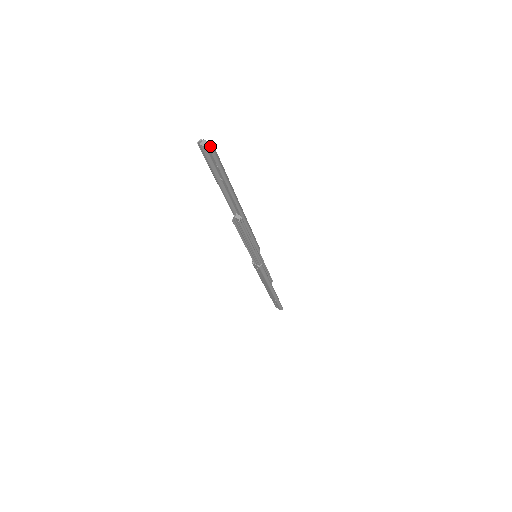
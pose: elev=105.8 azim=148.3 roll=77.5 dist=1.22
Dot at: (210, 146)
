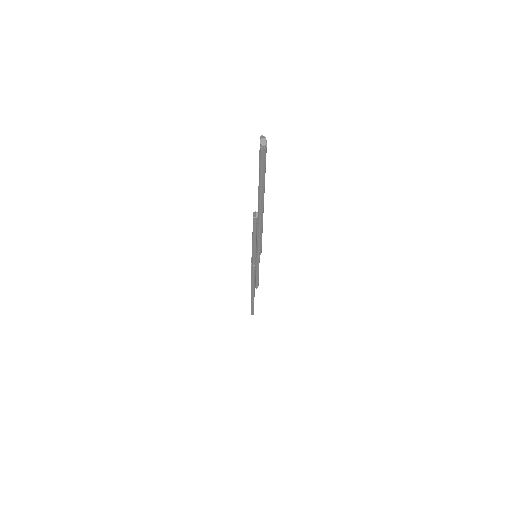
Dot at: (266, 147)
